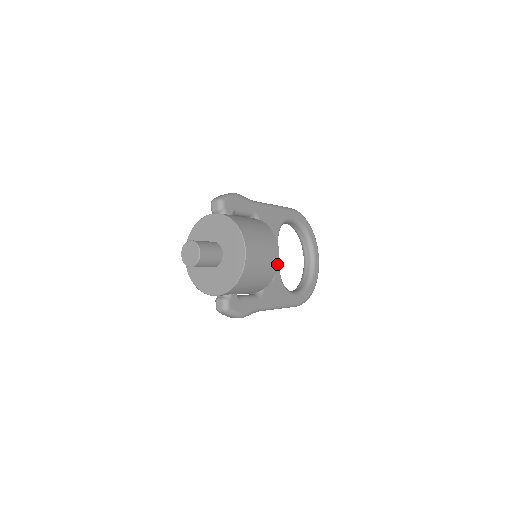
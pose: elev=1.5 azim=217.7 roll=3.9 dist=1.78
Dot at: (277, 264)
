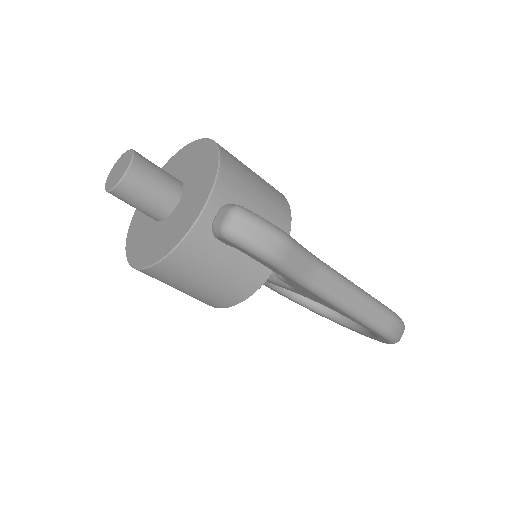
Dot at: occluded
